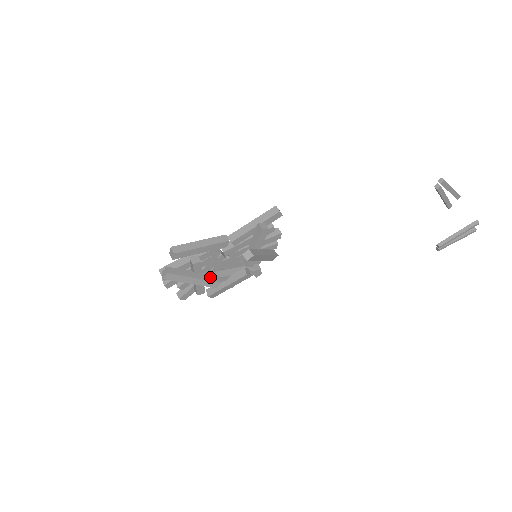
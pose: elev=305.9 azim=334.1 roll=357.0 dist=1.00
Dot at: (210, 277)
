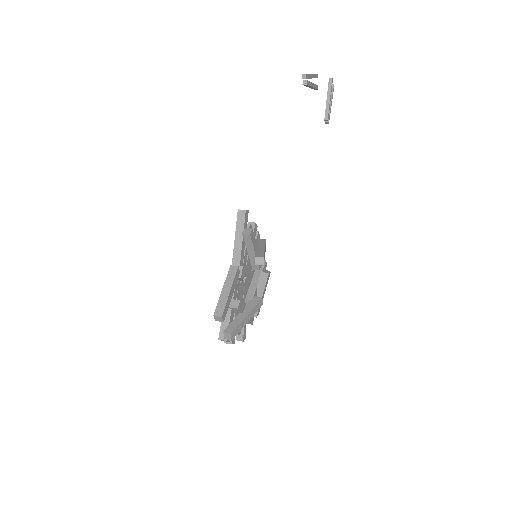
Dot at: (252, 303)
